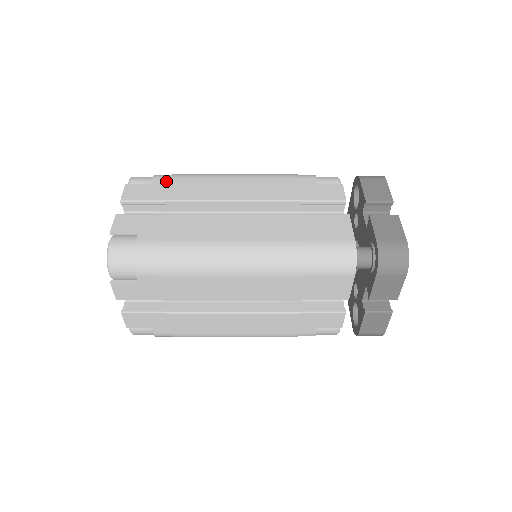
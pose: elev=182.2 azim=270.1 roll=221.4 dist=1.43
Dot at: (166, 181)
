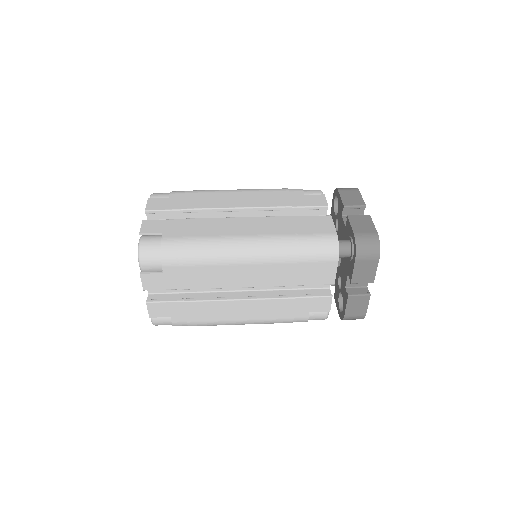
Dot at: (181, 195)
